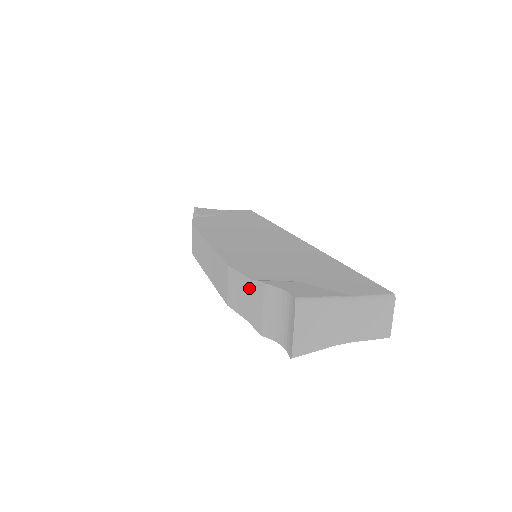
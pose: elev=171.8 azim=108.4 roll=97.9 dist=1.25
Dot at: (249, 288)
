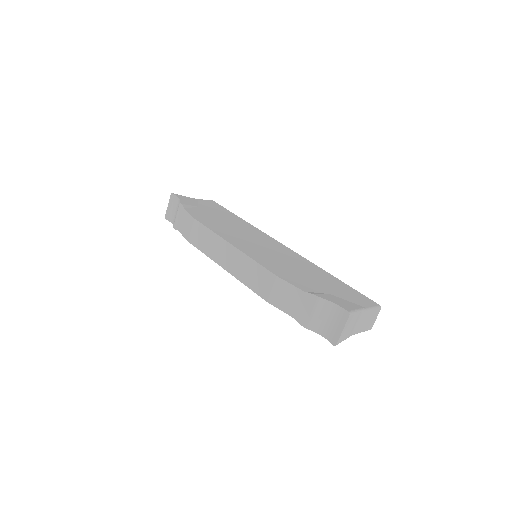
Dot at: (300, 296)
